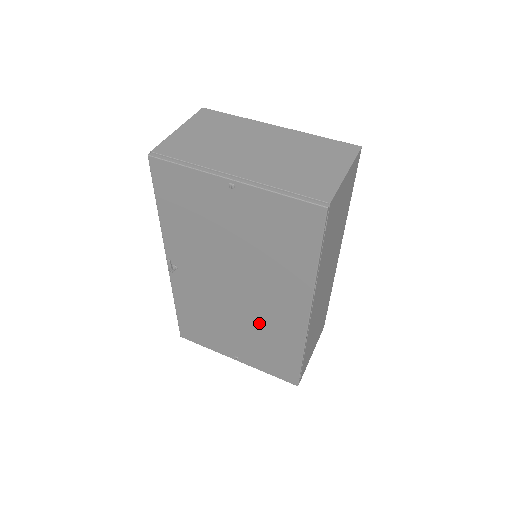
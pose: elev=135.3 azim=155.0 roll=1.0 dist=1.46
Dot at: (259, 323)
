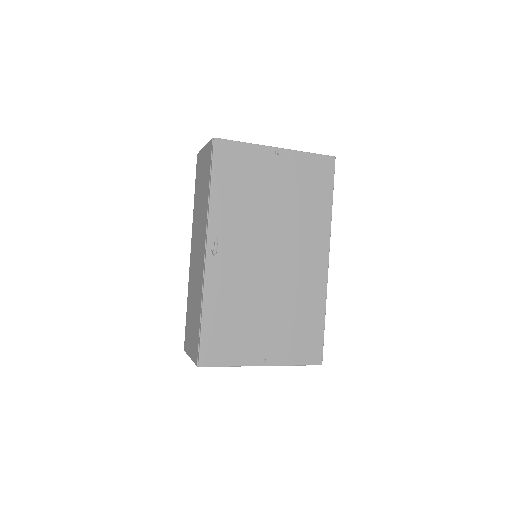
Dot at: (289, 290)
